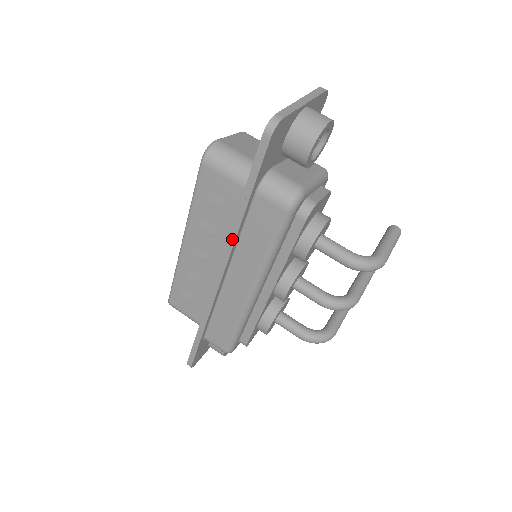
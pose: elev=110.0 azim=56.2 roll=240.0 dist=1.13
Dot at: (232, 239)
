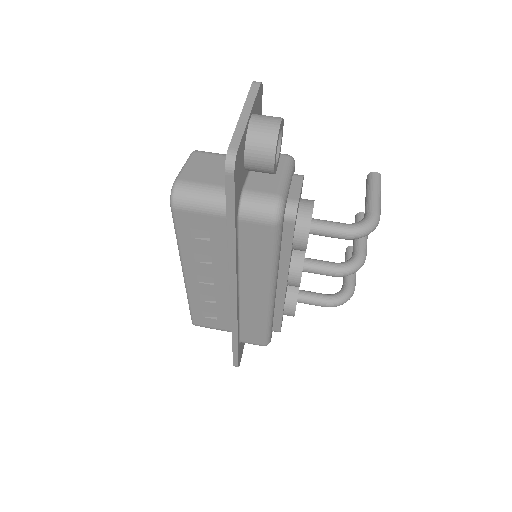
Dot at: (233, 265)
